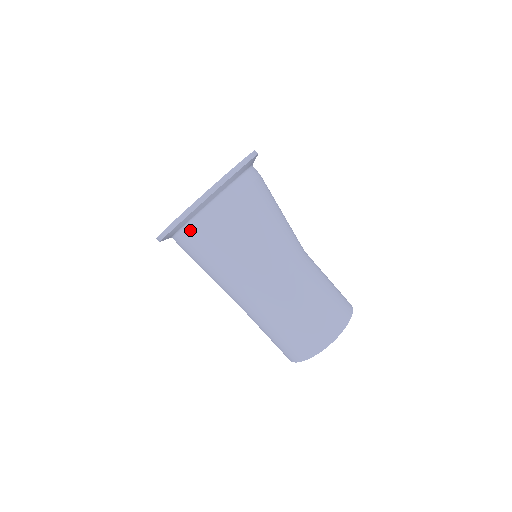
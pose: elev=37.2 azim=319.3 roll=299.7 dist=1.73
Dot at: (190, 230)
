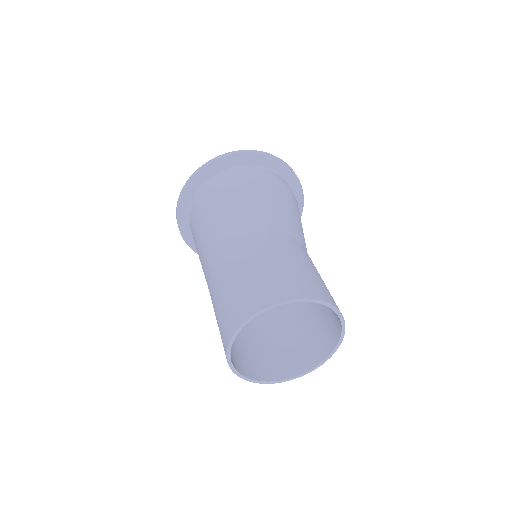
Dot at: (196, 201)
